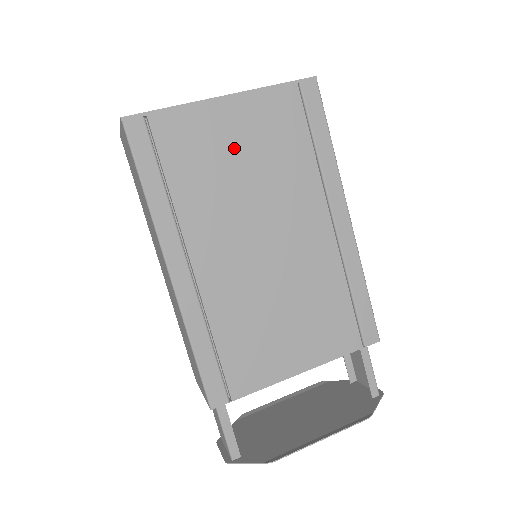
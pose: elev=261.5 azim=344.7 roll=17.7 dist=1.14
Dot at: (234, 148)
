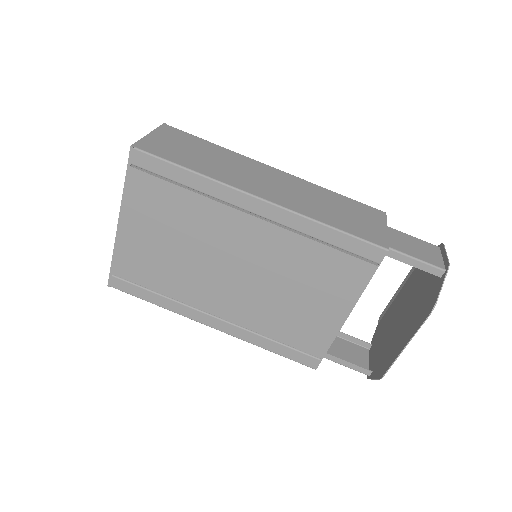
Dot at: (156, 243)
